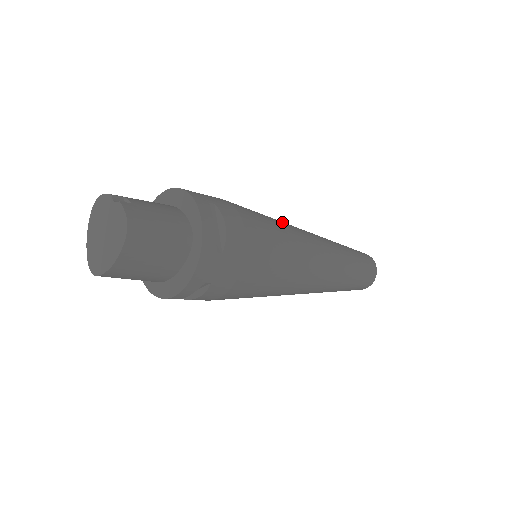
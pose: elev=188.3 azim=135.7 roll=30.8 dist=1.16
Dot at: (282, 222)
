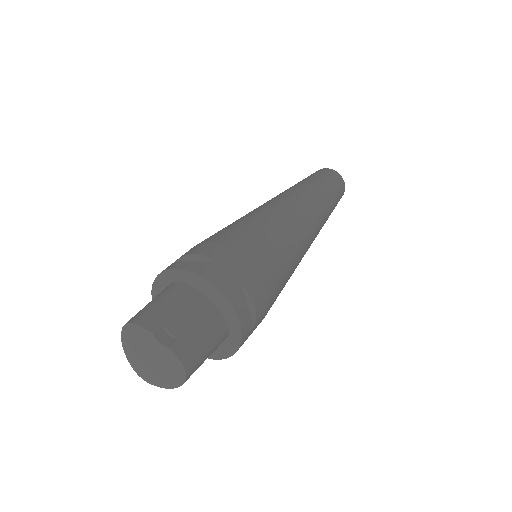
Dot at: (282, 224)
